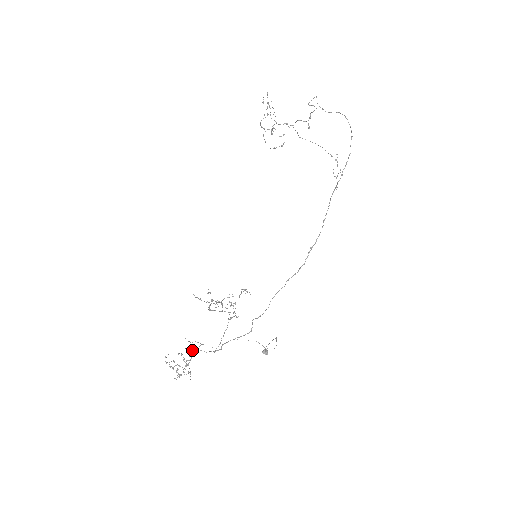
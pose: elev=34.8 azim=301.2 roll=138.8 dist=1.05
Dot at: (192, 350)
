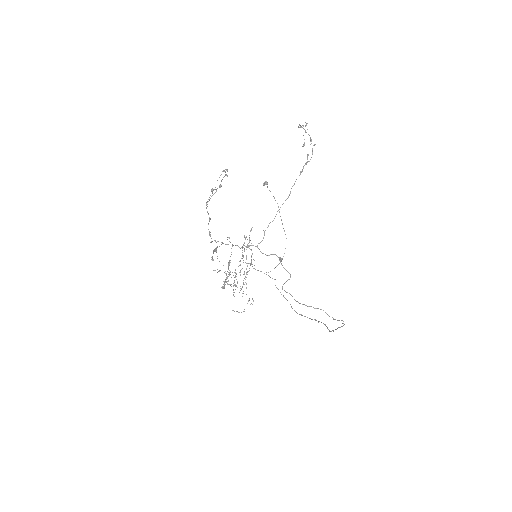
Dot at: occluded
